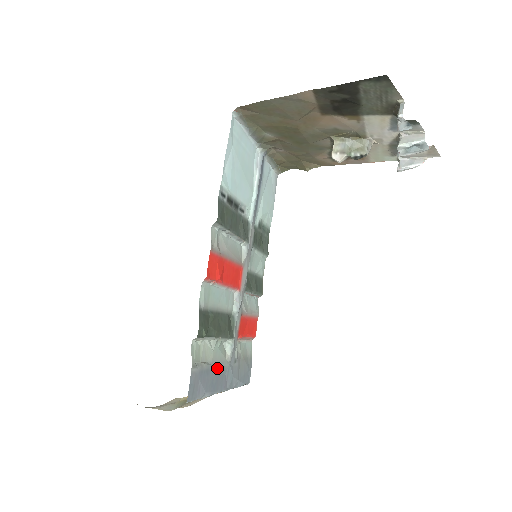
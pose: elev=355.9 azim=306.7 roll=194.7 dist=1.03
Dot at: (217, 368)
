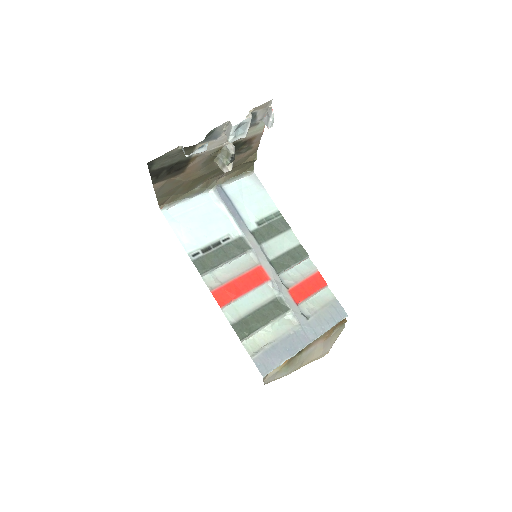
Dot at: (285, 338)
